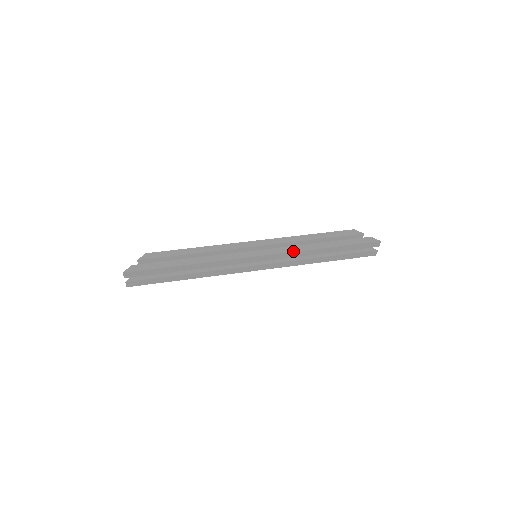
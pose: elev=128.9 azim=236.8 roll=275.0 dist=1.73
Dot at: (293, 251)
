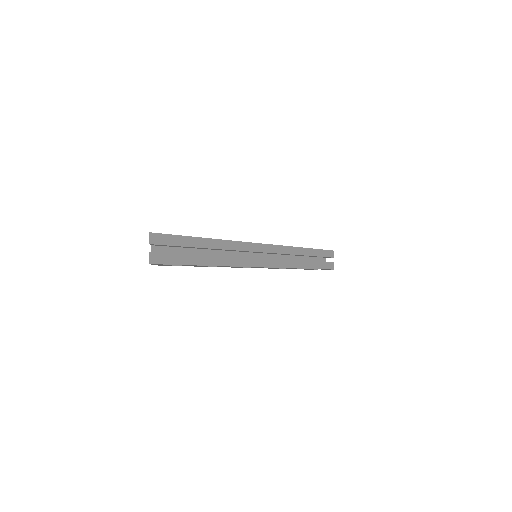
Dot at: (286, 246)
